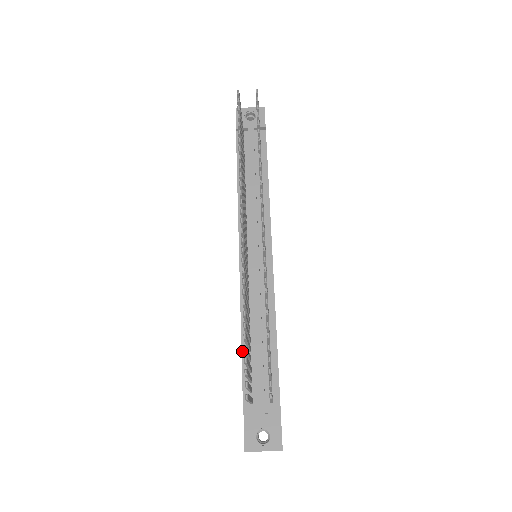
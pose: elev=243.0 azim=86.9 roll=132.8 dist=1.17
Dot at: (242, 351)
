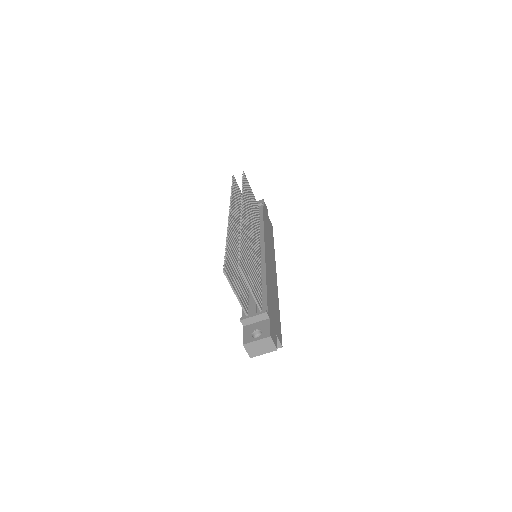
Dot at: occluded
